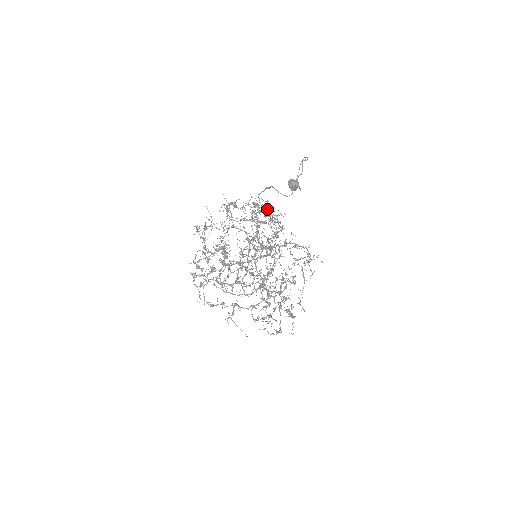
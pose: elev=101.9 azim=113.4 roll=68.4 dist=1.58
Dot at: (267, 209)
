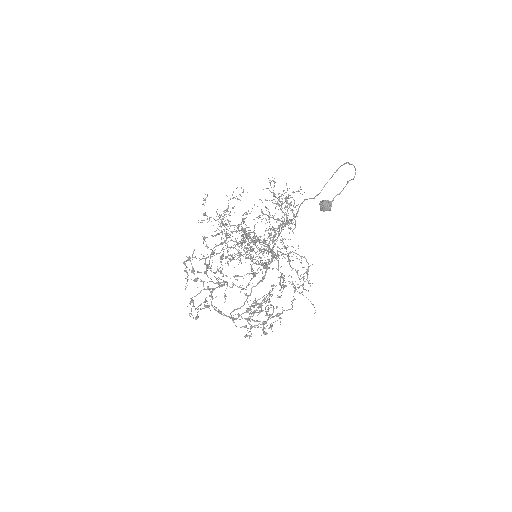
Dot at: occluded
